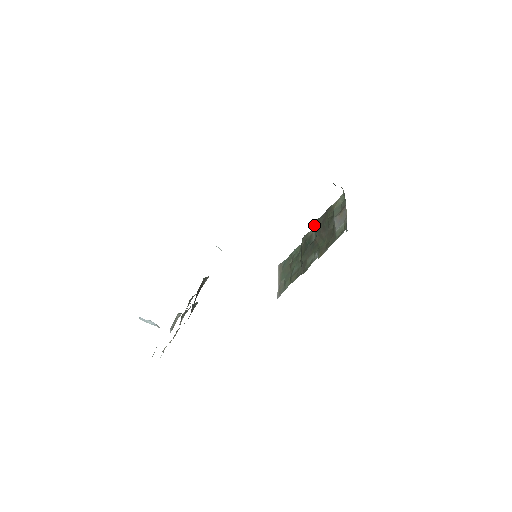
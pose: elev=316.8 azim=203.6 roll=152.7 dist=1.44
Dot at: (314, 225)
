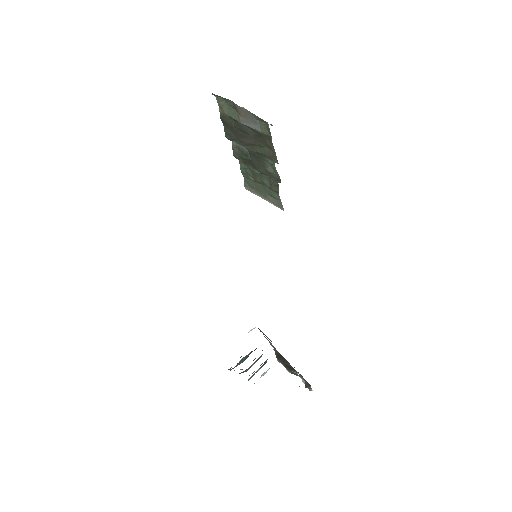
Dot at: occluded
